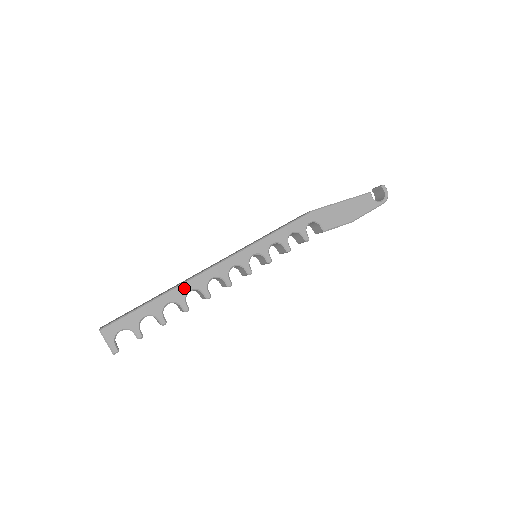
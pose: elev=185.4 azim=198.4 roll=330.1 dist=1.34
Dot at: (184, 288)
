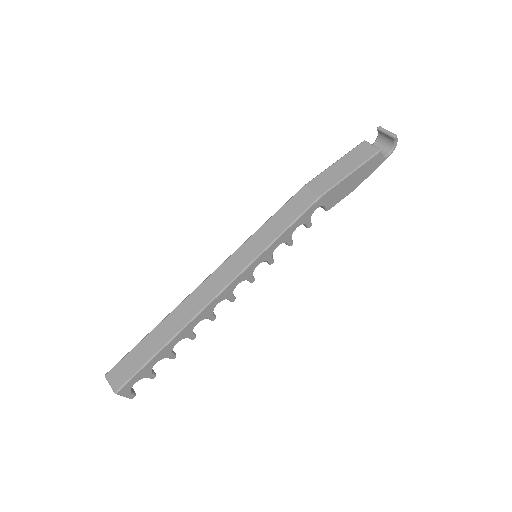
Dot at: (191, 325)
